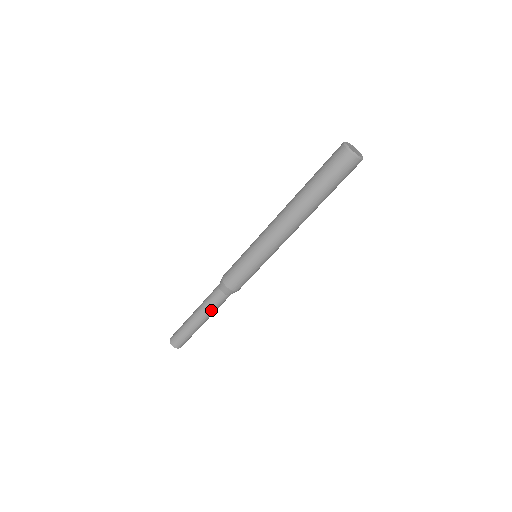
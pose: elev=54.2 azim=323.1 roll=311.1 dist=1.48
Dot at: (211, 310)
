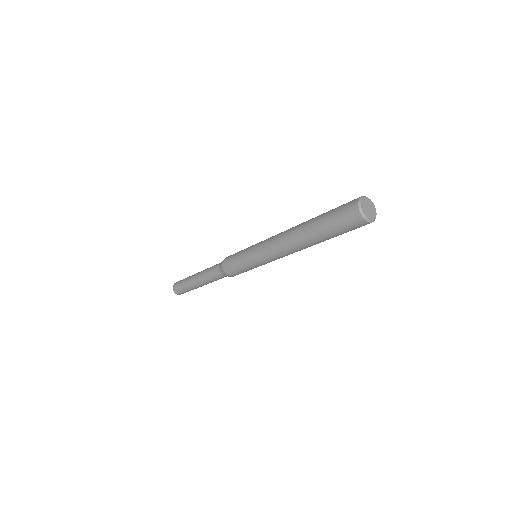
Dot at: (210, 281)
